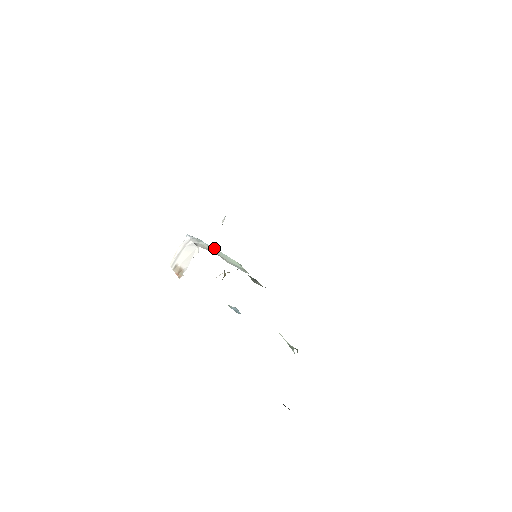
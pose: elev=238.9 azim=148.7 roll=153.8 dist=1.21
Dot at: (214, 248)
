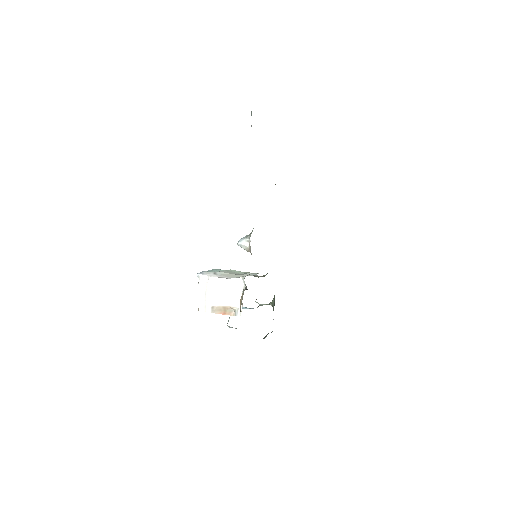
Dot at: (223, 271)
